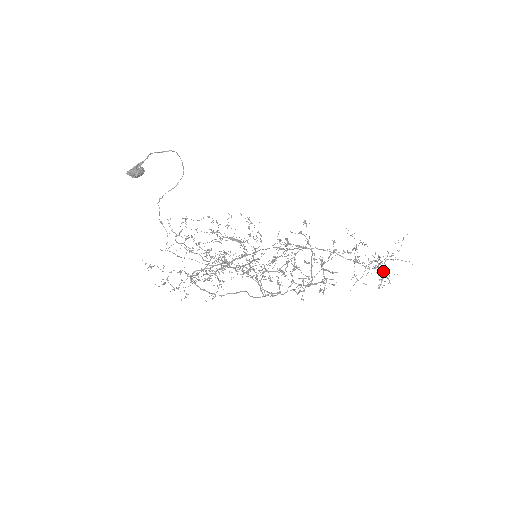
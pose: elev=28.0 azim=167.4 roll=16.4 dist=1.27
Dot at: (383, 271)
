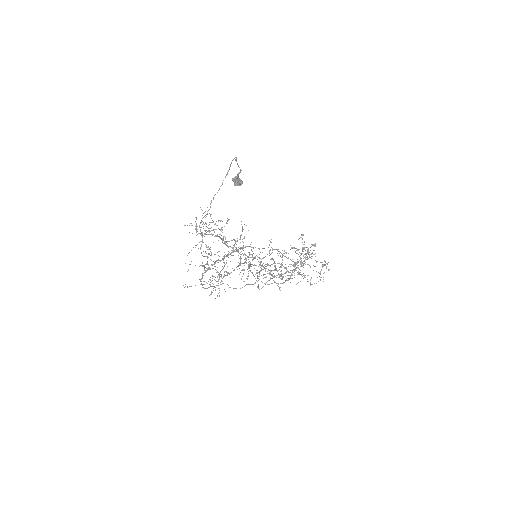
Dot at: occluded
